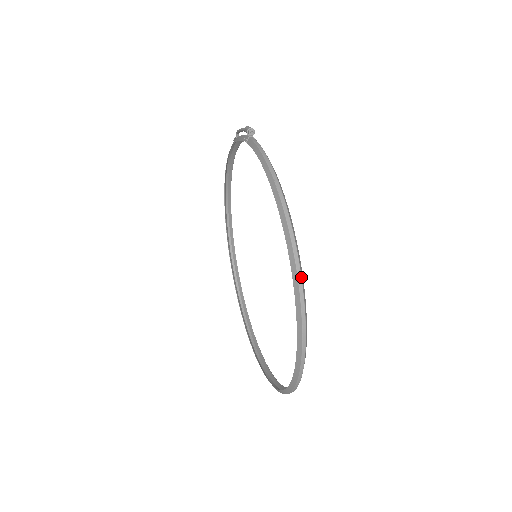
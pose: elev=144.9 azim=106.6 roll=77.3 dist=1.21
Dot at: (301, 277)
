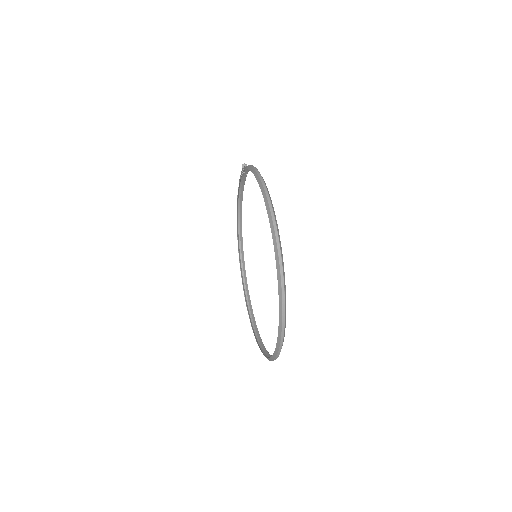
Dot at: (272, 209)
